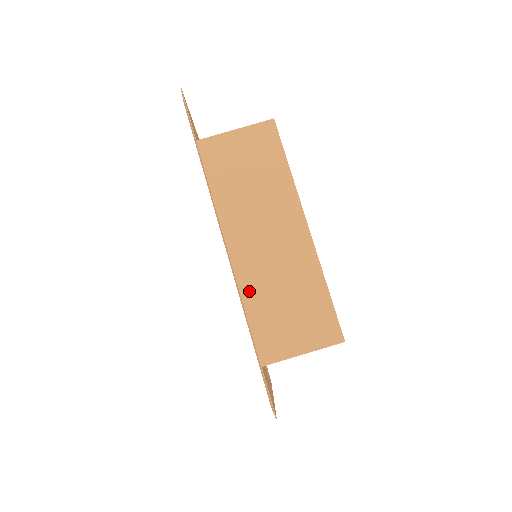
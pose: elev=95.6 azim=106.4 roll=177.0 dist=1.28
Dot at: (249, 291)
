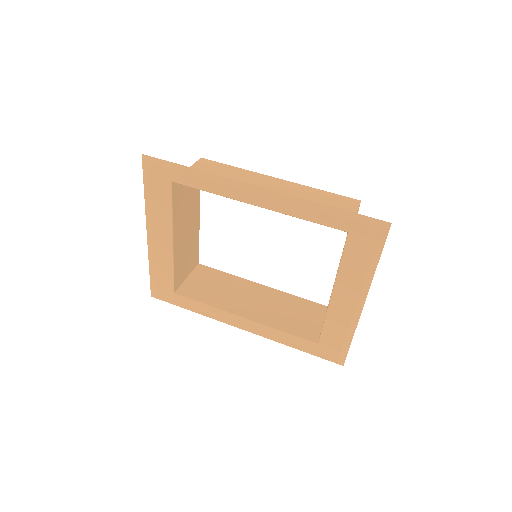
Dot at: occluded
